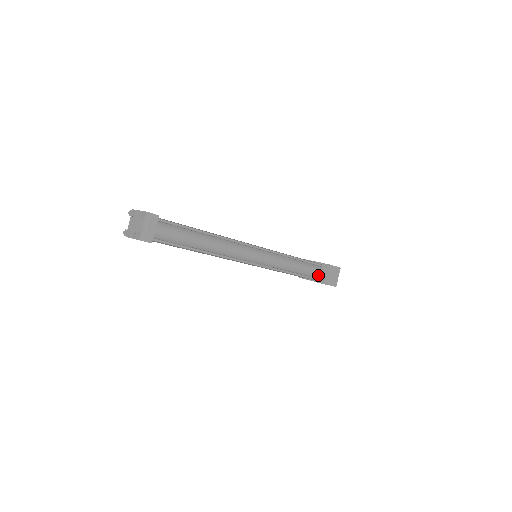
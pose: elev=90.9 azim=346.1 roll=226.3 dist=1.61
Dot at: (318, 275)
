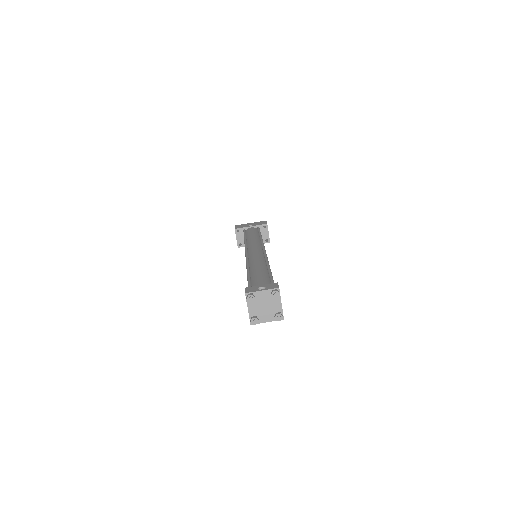
Dot at: occluded
